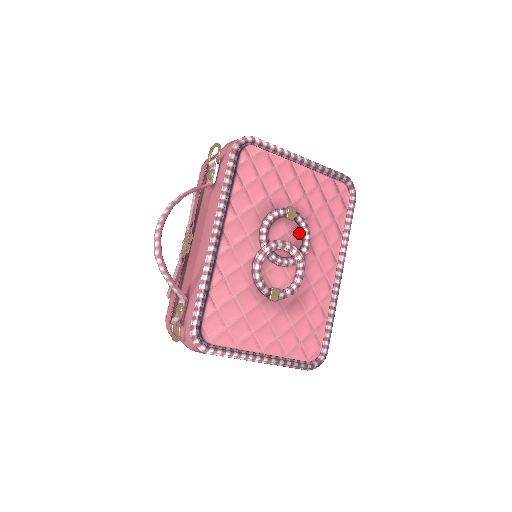
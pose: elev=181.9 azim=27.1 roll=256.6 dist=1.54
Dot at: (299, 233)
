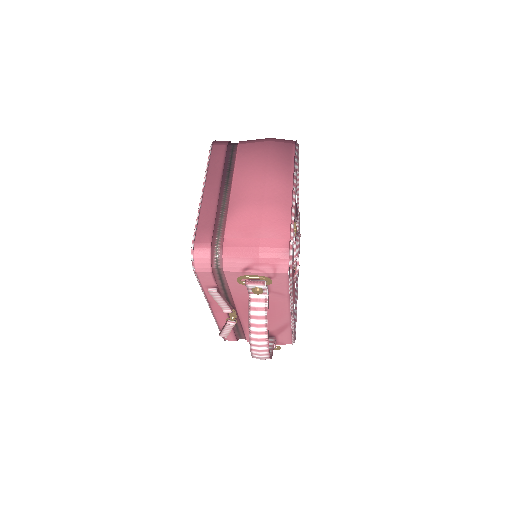
Dot at: occluded
